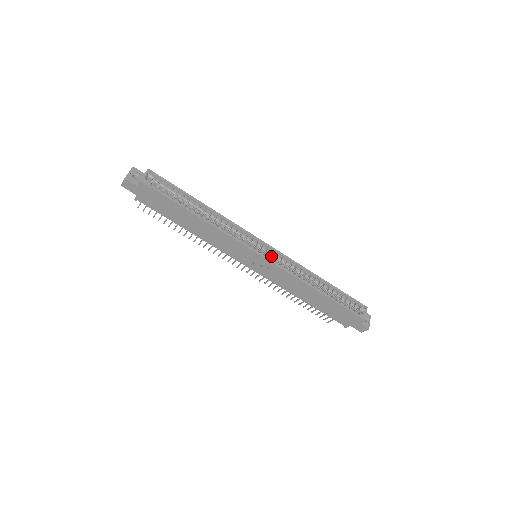
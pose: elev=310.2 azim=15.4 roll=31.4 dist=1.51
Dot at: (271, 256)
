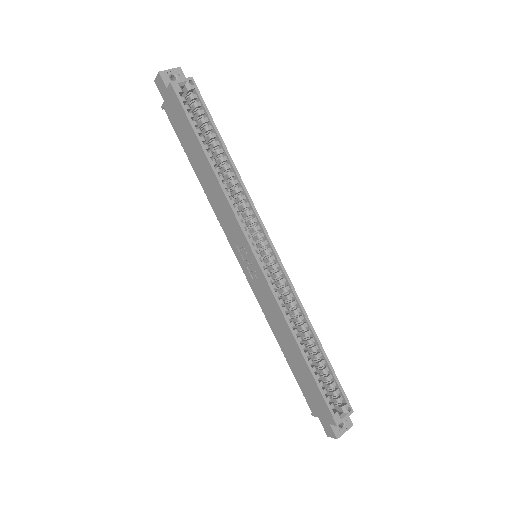
Dot at: (271, 267)
